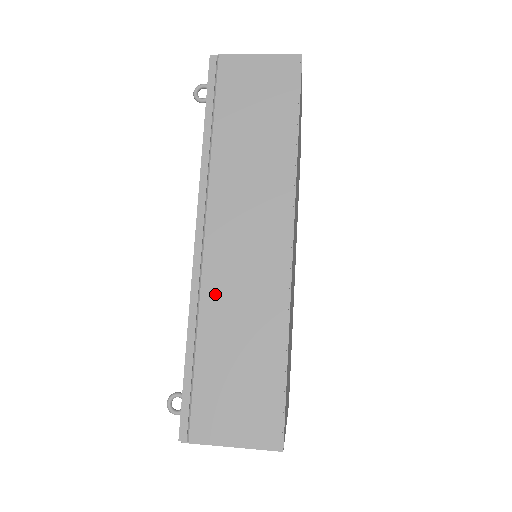
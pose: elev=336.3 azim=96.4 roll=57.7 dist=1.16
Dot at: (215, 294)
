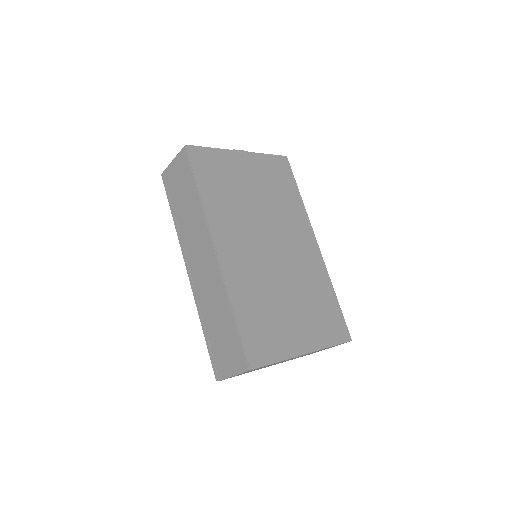
Dot at: (202, 297)
